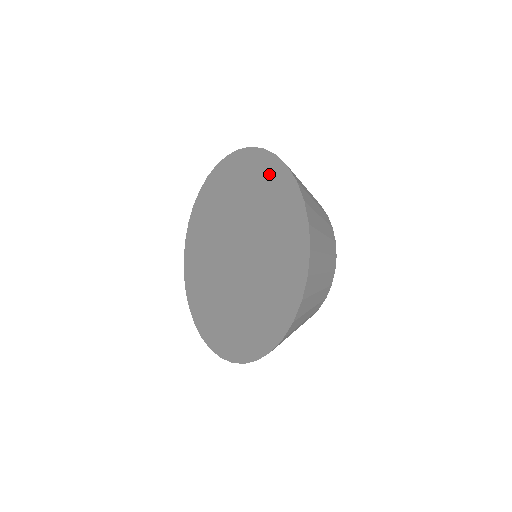
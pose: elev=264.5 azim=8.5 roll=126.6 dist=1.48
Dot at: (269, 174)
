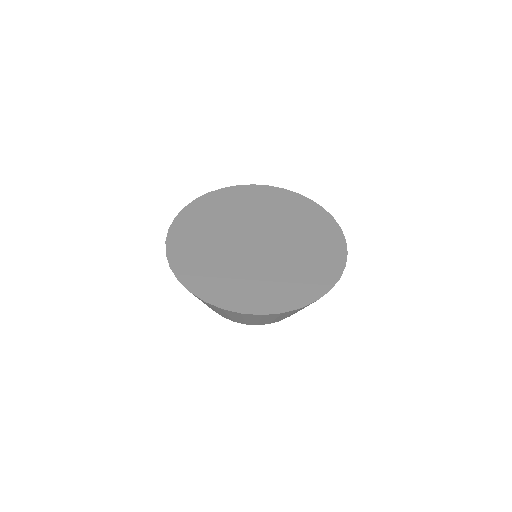
Dot at: (328, 232)
